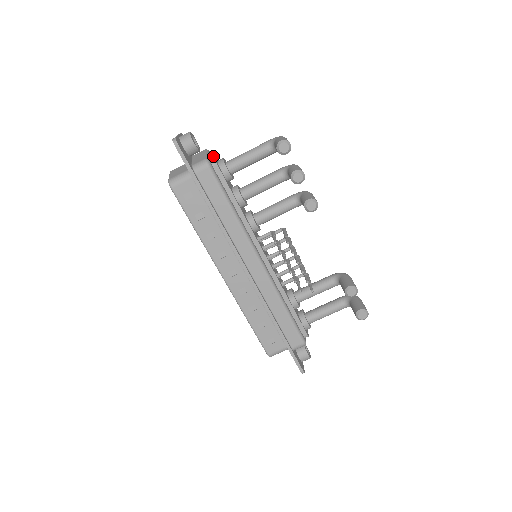
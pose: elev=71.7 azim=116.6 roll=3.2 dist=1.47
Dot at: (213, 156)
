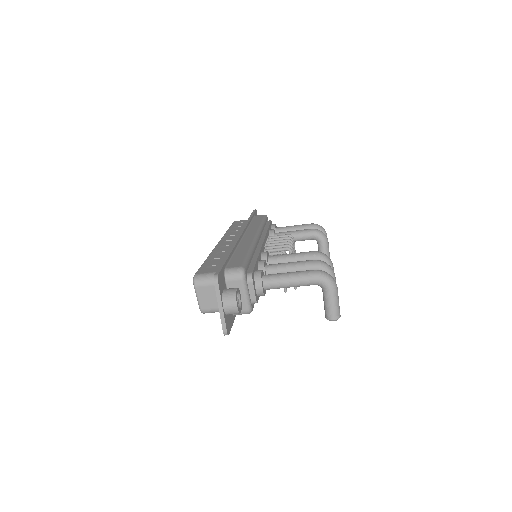
Dot at: (253, 292)
